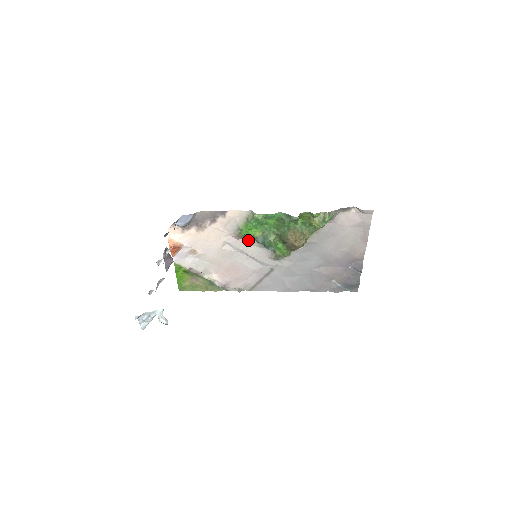
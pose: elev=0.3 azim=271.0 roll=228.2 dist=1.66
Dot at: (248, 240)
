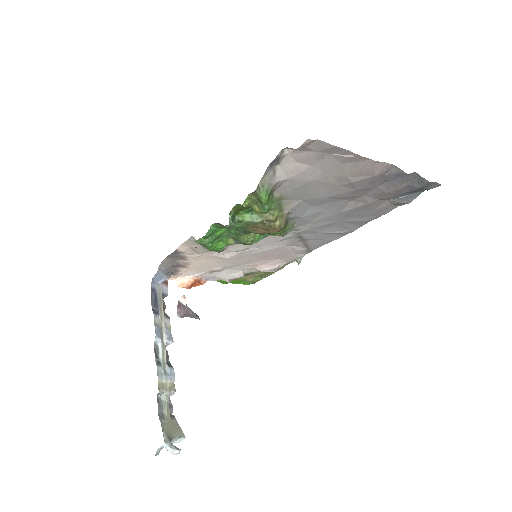
Dot at: occluded
